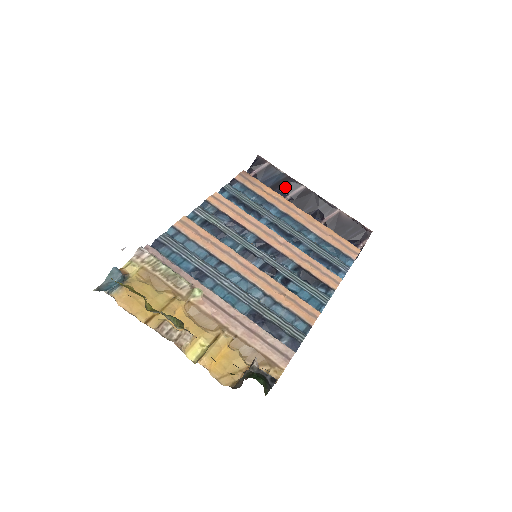
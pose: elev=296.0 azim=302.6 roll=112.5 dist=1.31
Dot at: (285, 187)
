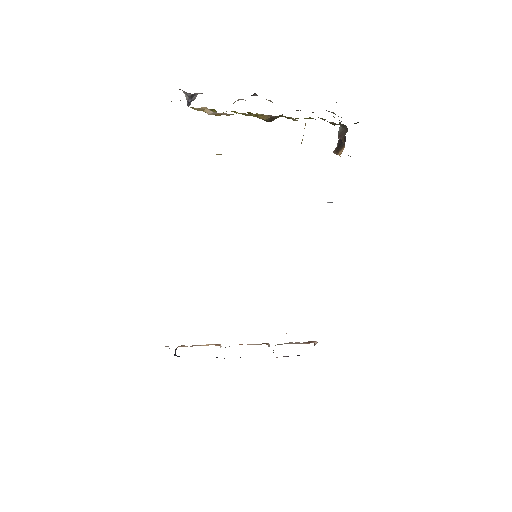
Dot at: occluded
